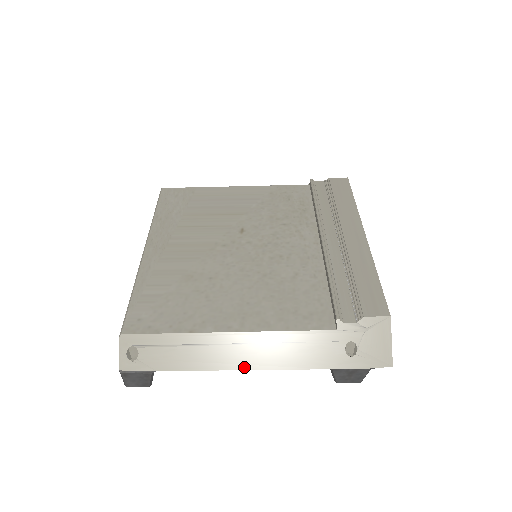
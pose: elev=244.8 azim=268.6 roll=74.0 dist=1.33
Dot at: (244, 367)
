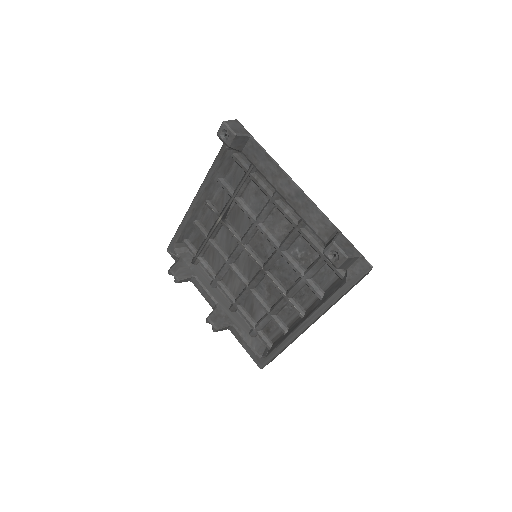
Dot at: (295, 183)
